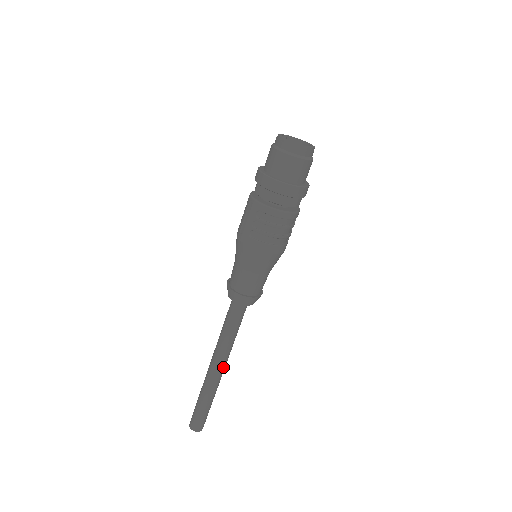
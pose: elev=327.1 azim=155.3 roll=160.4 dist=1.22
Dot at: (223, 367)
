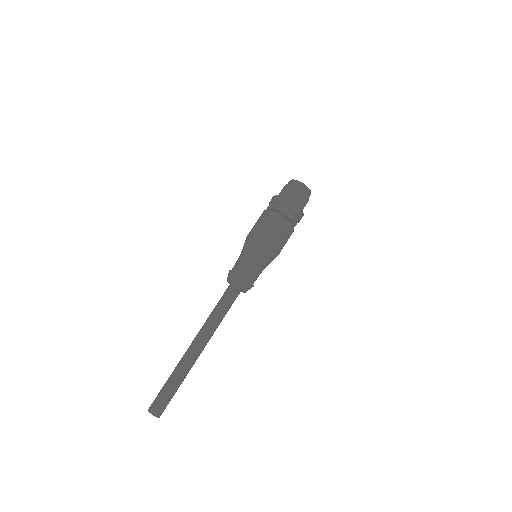
Dot at: (201, 345)
